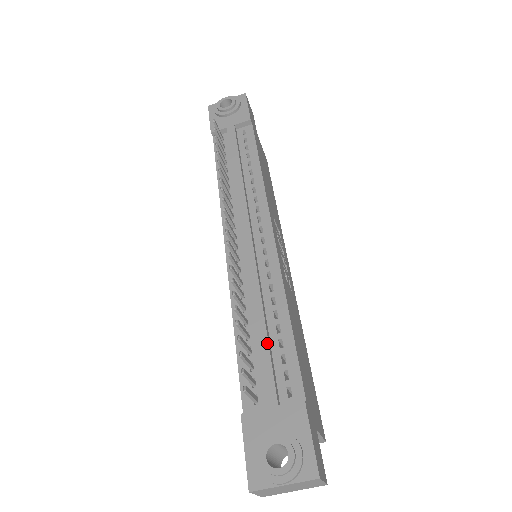
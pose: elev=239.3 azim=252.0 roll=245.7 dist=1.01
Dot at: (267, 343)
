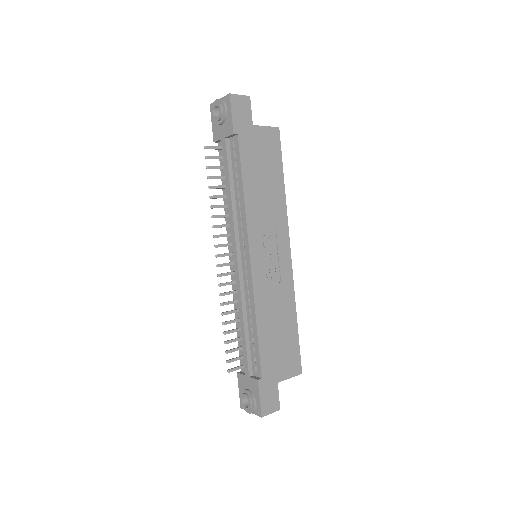
Dot at: (245, 341)
